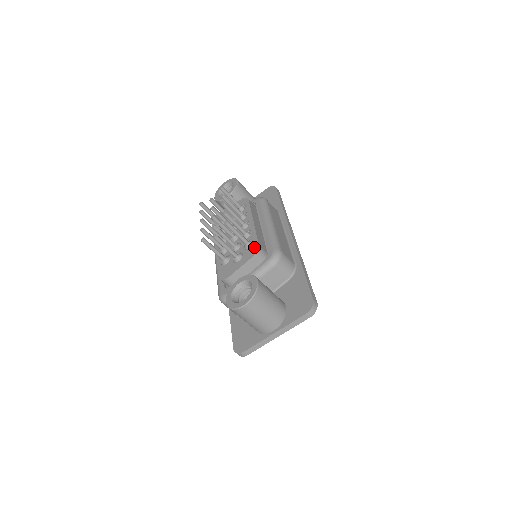
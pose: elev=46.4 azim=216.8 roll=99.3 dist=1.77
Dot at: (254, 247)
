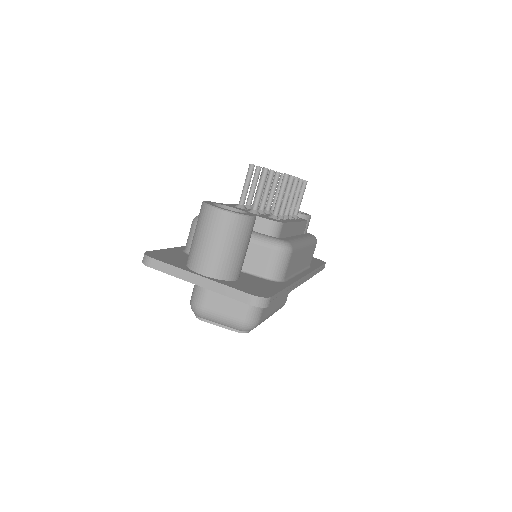
Dot at: (278, 220)
